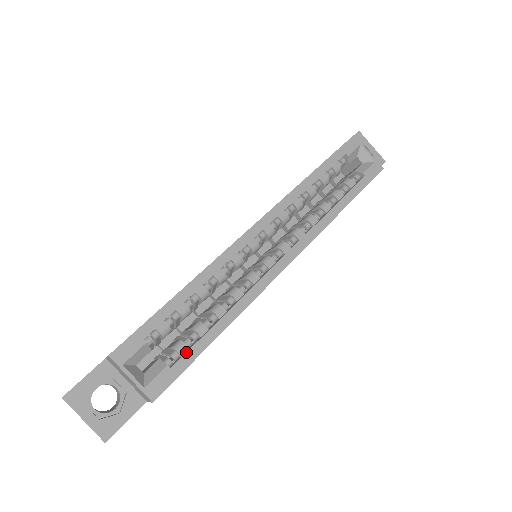
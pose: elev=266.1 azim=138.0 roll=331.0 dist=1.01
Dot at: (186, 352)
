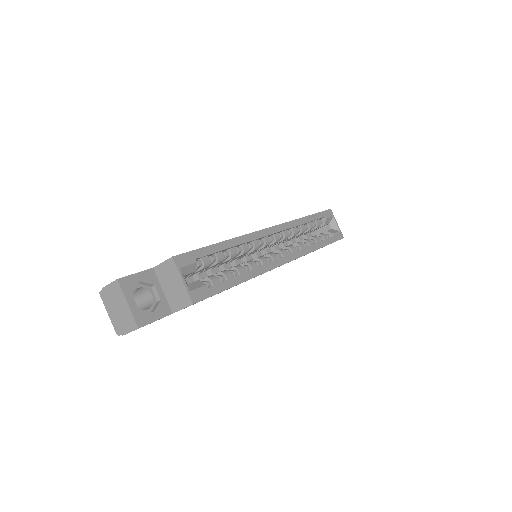
Dot at: (219, 283)
